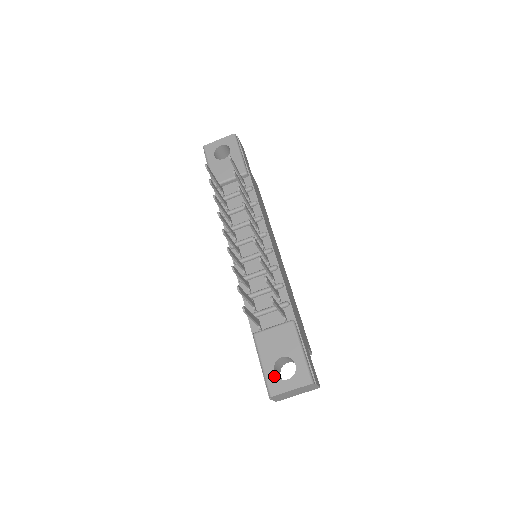
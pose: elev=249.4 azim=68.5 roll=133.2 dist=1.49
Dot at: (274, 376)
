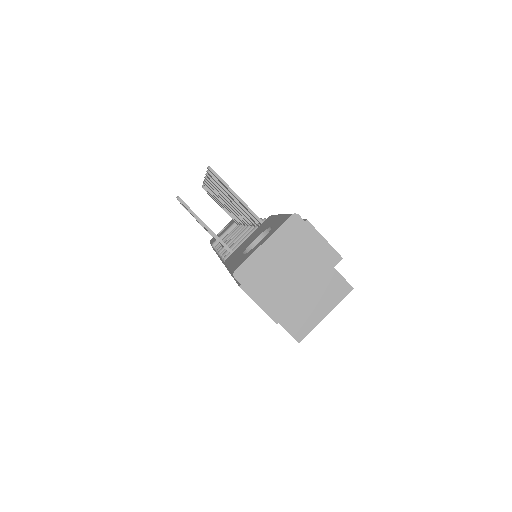
Dot at: (242, 256)
